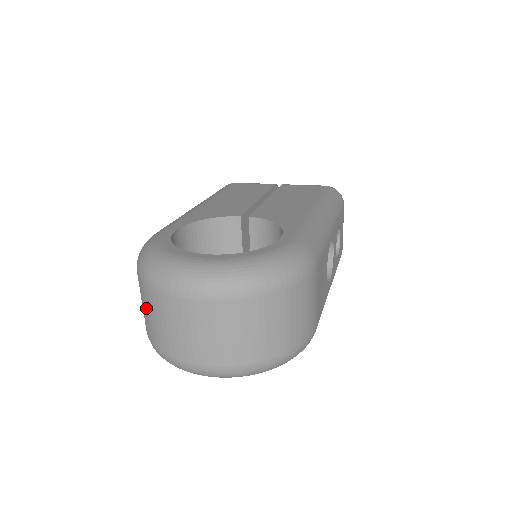
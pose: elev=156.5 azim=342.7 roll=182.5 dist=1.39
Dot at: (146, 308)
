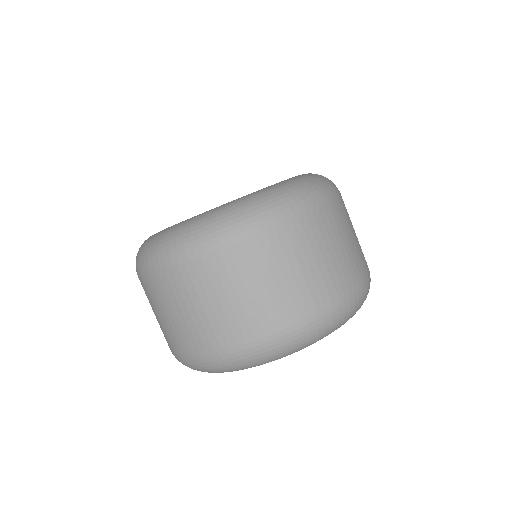
Dot at: (172, 307)
